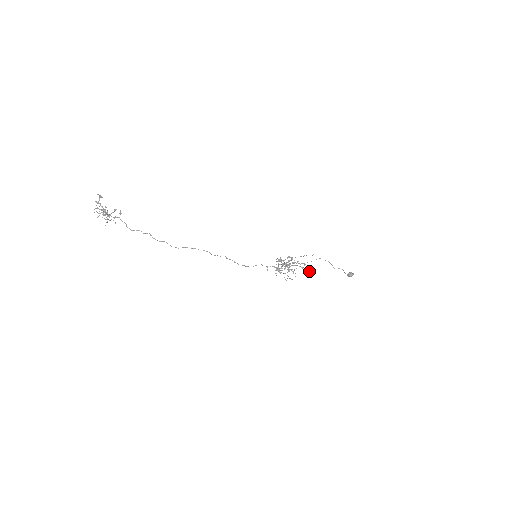
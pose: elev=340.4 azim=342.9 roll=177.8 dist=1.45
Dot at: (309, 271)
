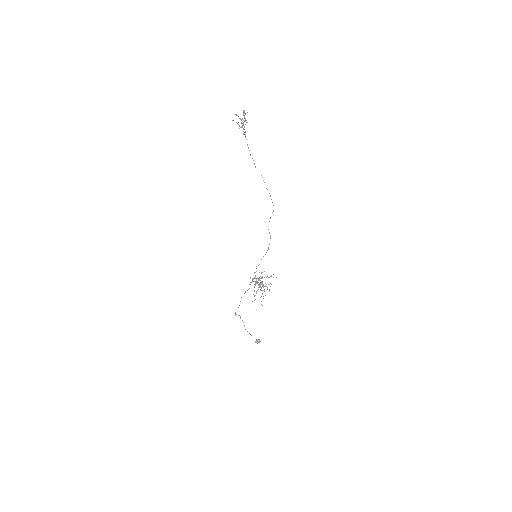
Dot at: (261, 304)
